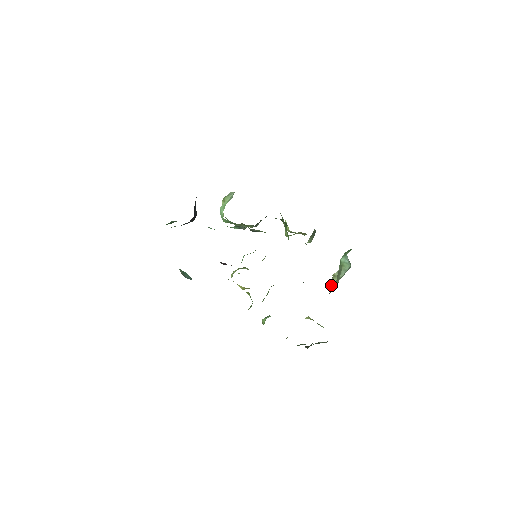
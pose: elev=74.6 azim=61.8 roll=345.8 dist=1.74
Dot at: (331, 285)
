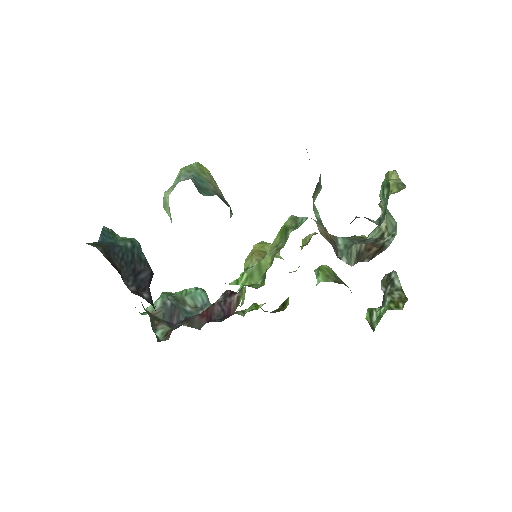
Dot at: occluded
